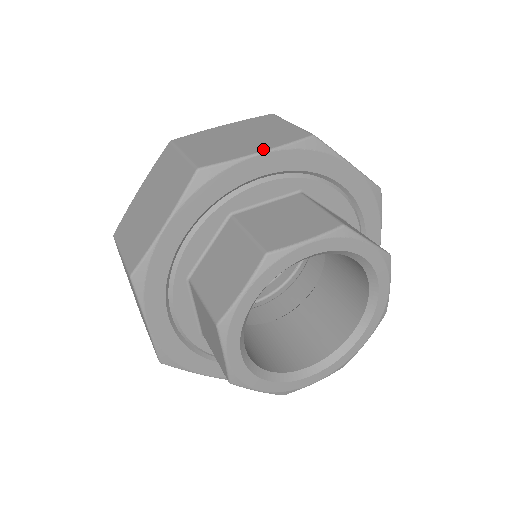
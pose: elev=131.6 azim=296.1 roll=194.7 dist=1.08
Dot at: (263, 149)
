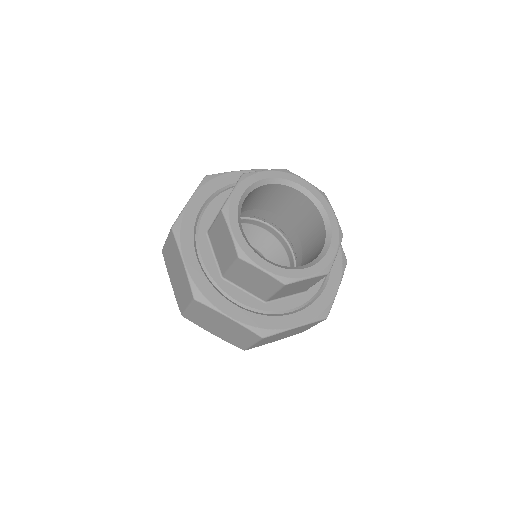
Dot at: (239, 171)
